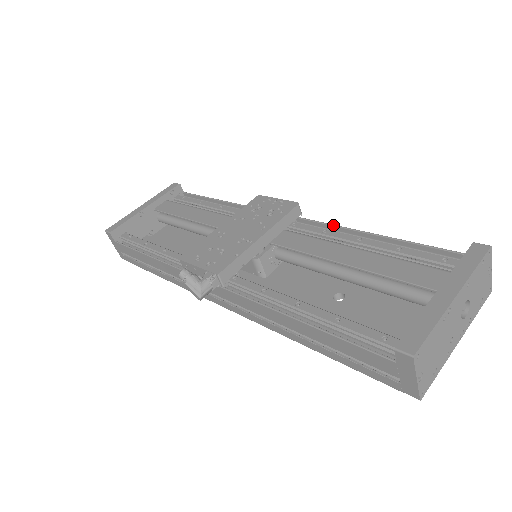
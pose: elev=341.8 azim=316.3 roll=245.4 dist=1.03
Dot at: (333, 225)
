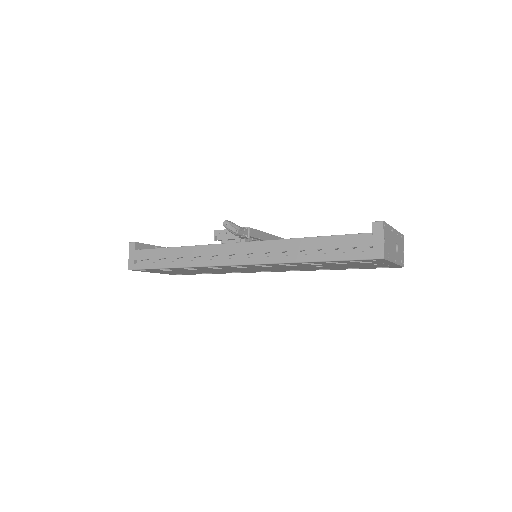
Dot at: occluded
